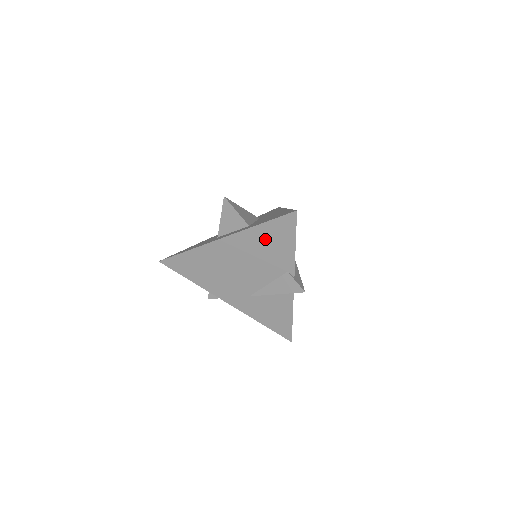
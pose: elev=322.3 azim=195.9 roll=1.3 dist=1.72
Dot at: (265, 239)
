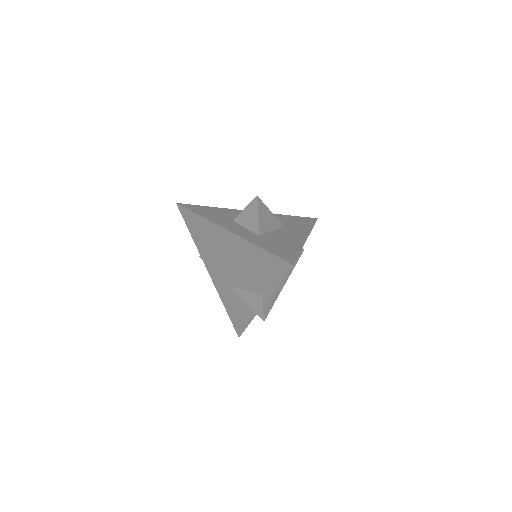
Dot at: (259, 261)
